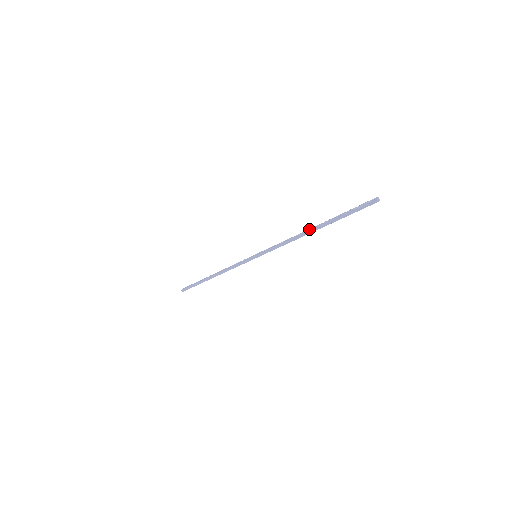
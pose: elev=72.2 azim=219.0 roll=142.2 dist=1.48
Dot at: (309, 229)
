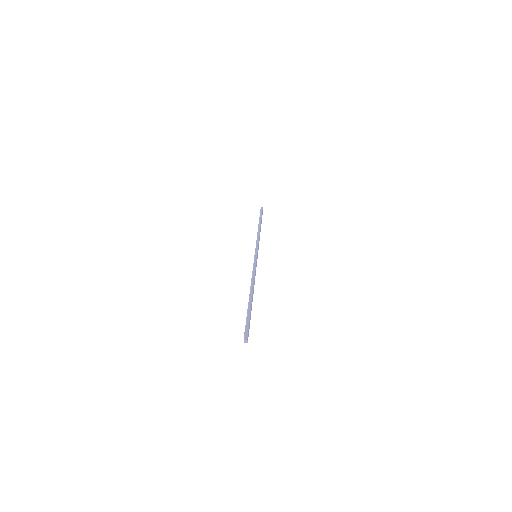
Dot at: occluded
